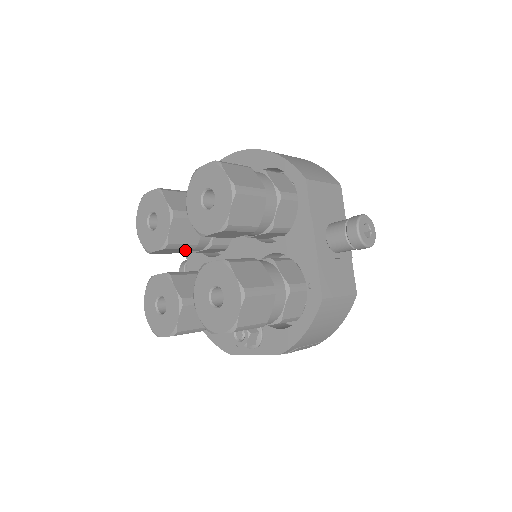
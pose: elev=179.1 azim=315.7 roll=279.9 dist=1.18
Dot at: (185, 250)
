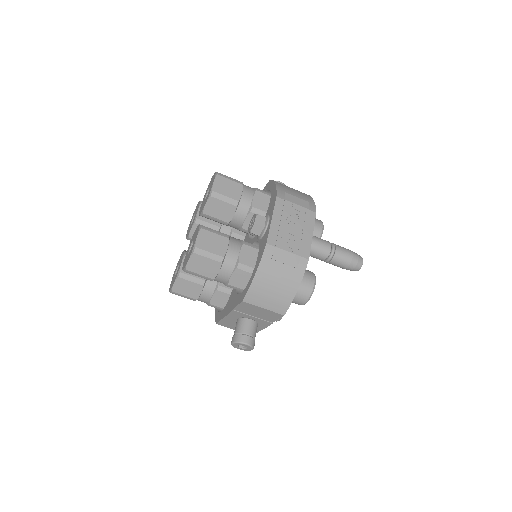
Dot at: occluded
